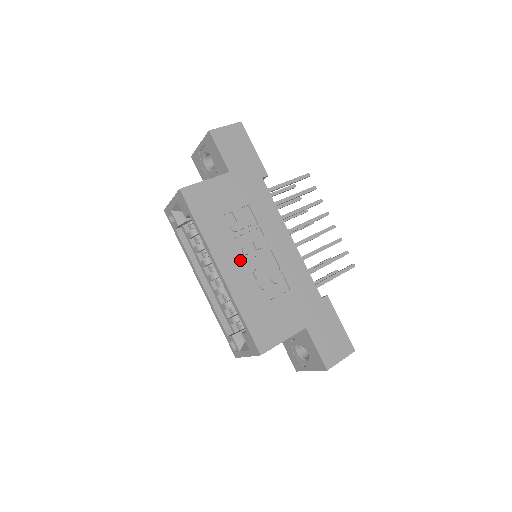
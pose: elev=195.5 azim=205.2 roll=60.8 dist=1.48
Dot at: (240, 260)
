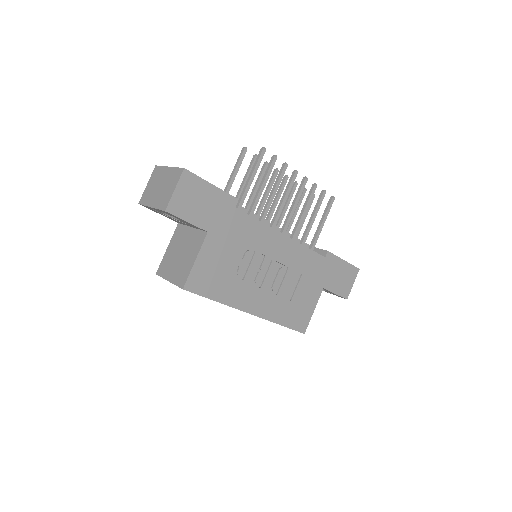
Dot at: (259, 292)
